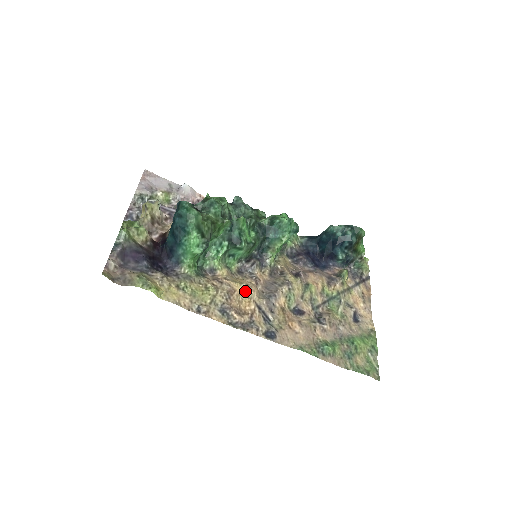
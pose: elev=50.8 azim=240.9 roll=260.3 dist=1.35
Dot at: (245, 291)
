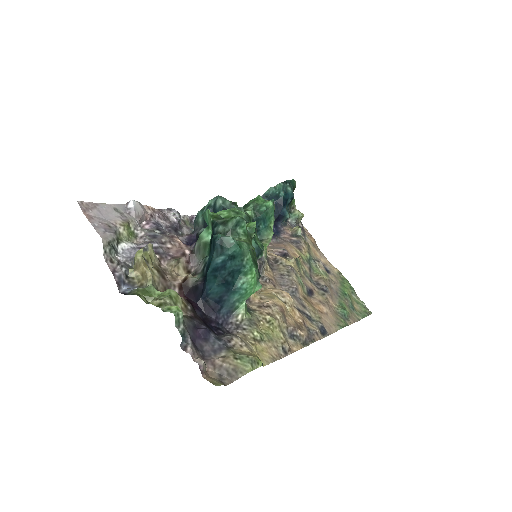
Dot at: (282, 301)
